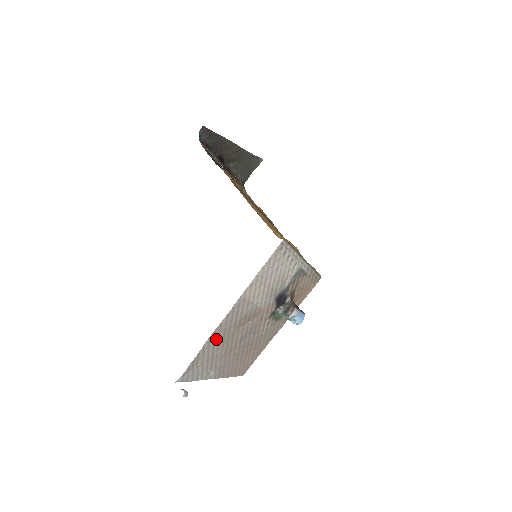
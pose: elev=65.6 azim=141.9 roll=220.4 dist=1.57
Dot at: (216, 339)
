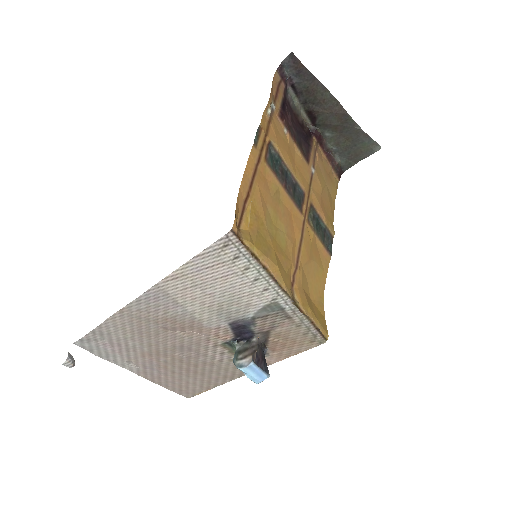
Dot at: (127, 323)
